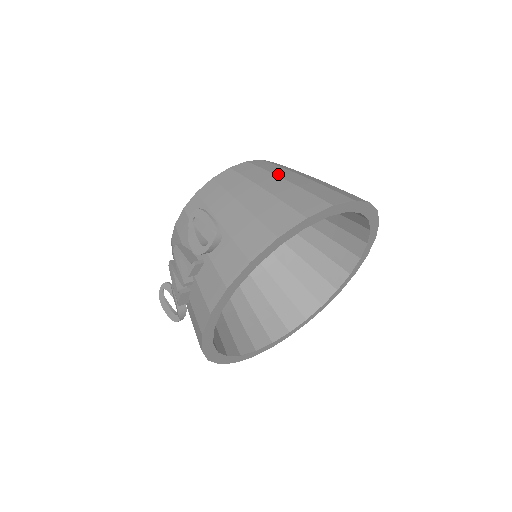
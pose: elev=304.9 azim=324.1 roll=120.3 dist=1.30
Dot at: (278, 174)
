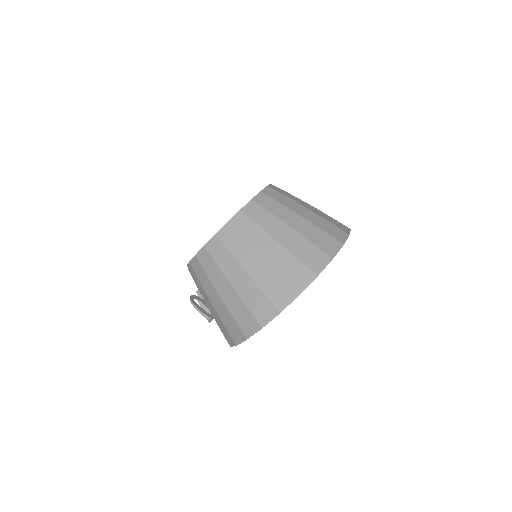
Dot at: (226, 275)
